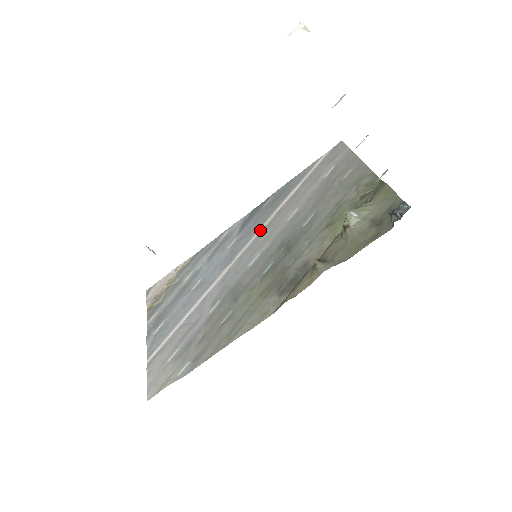
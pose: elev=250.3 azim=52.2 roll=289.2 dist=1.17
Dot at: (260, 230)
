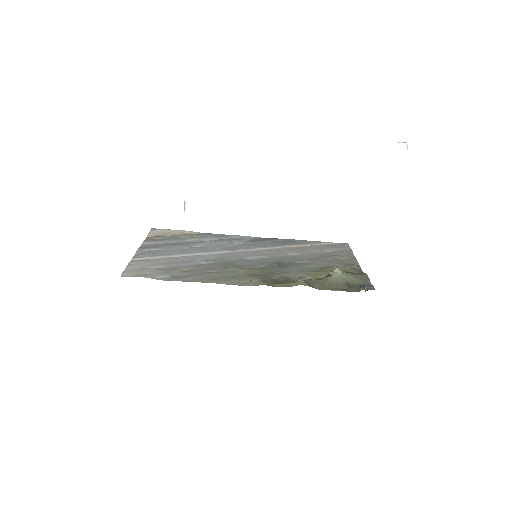
Dot at: (265, 248)
